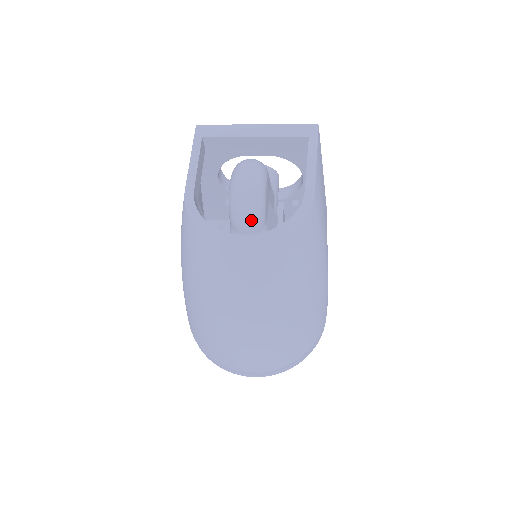
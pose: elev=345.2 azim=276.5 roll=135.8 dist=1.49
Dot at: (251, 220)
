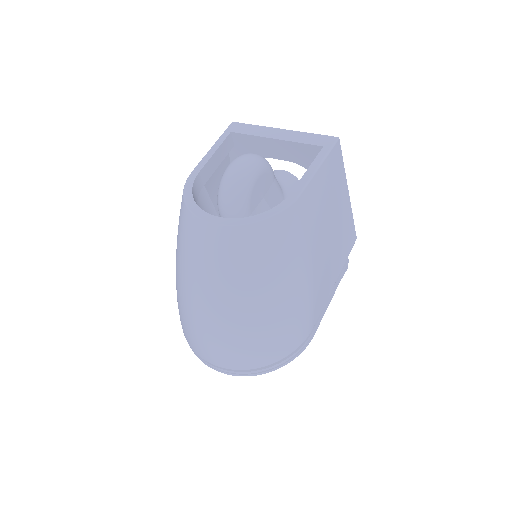
Dot at: (231, 206)
